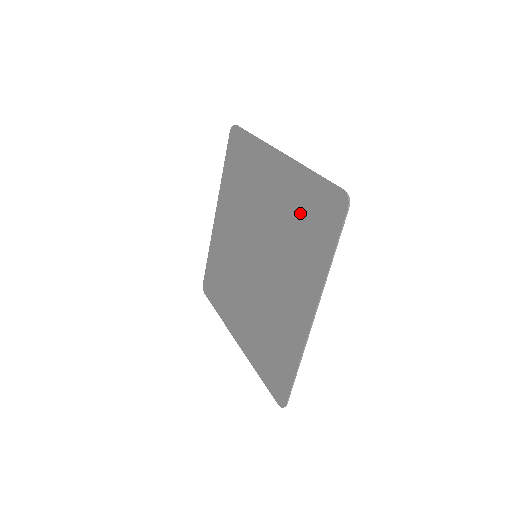
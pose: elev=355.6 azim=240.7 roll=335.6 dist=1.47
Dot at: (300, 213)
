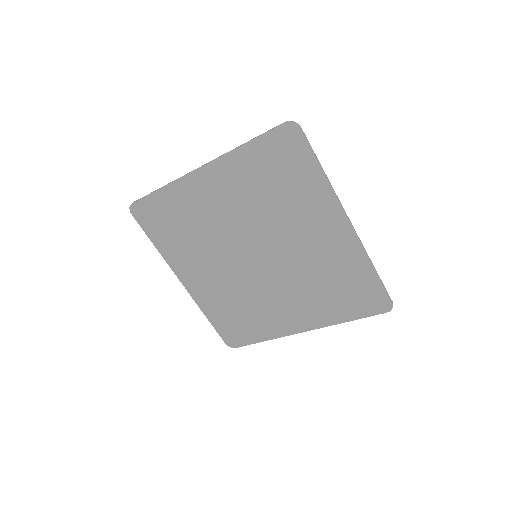
Dot at: (264, 179)
